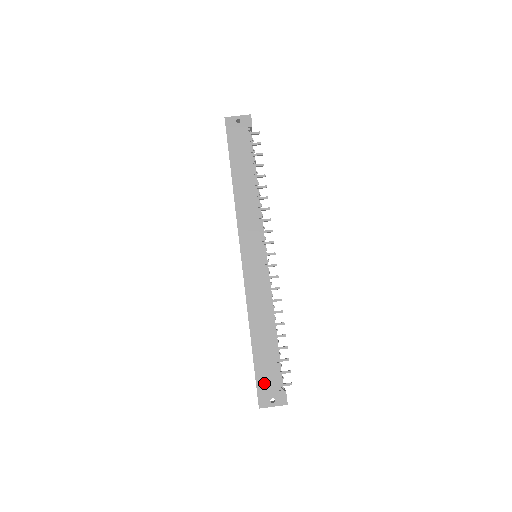
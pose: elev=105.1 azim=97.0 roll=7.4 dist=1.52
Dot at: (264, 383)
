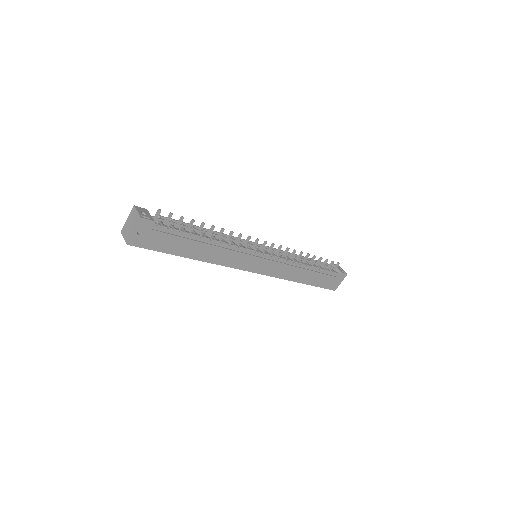
Dot at: (328, 284)
